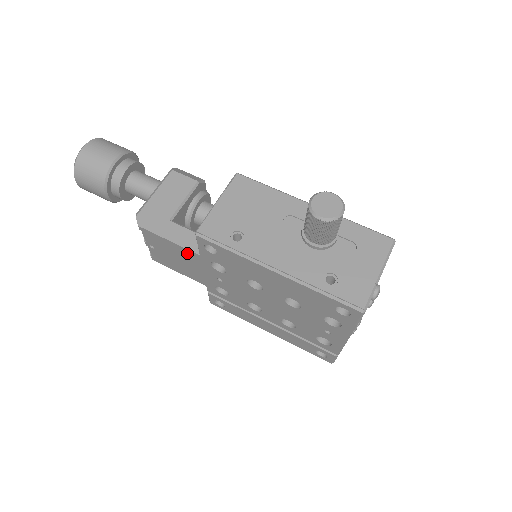
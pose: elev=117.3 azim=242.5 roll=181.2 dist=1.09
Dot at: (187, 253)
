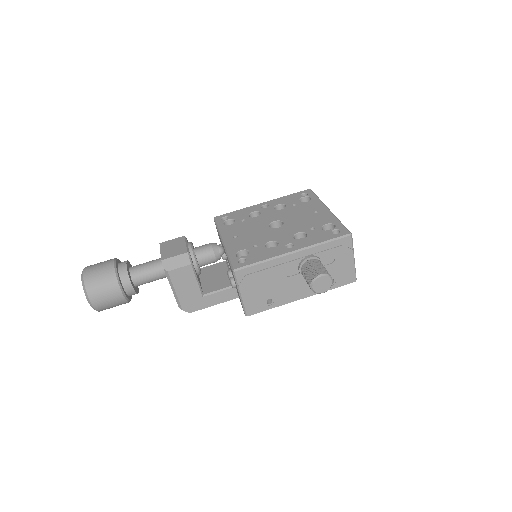
Dot at: occluded
